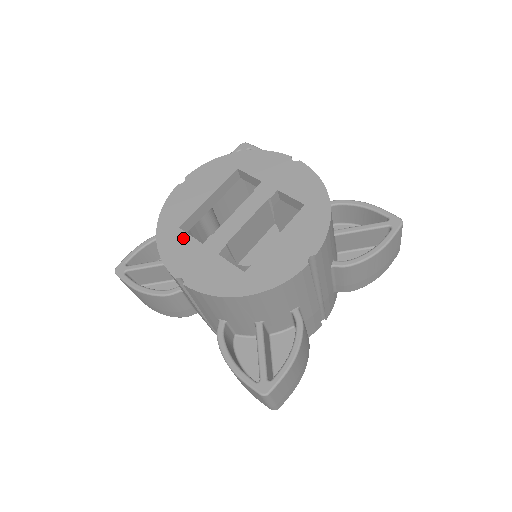
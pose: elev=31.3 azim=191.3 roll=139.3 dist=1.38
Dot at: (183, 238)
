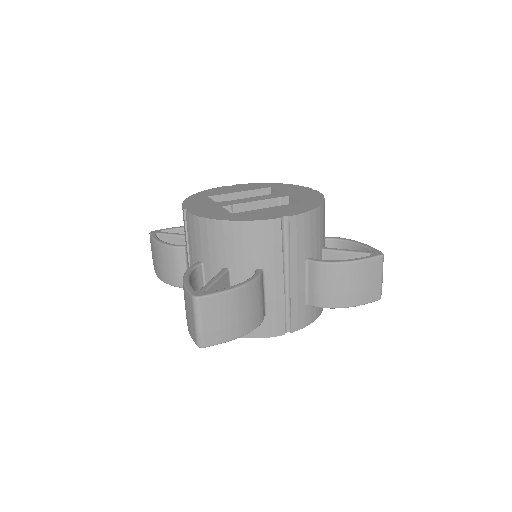
Dot at: (206, 199)
